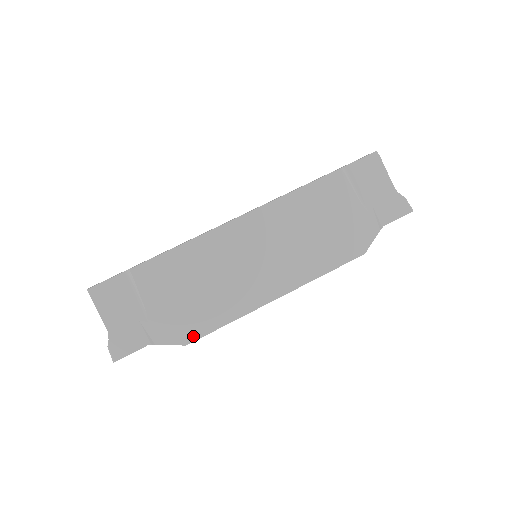
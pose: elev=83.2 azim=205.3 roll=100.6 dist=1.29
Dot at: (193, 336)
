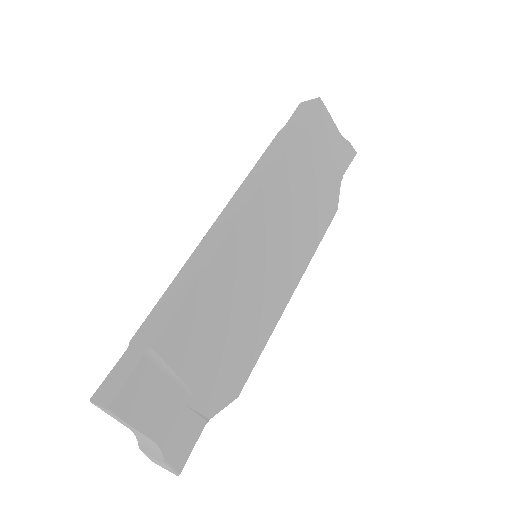
Dot at: (241, 382)
